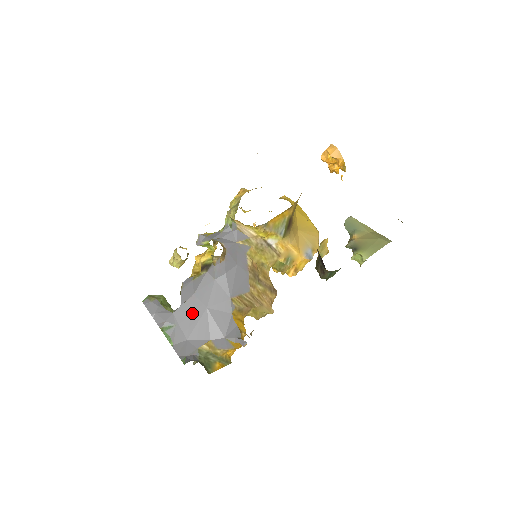
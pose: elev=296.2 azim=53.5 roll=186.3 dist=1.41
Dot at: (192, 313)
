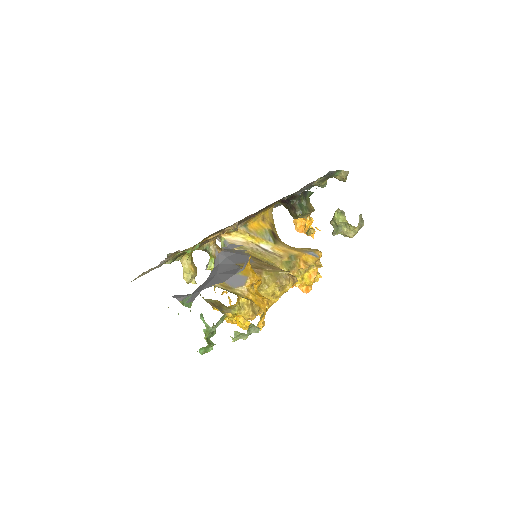
Dot at: (205, 283)
